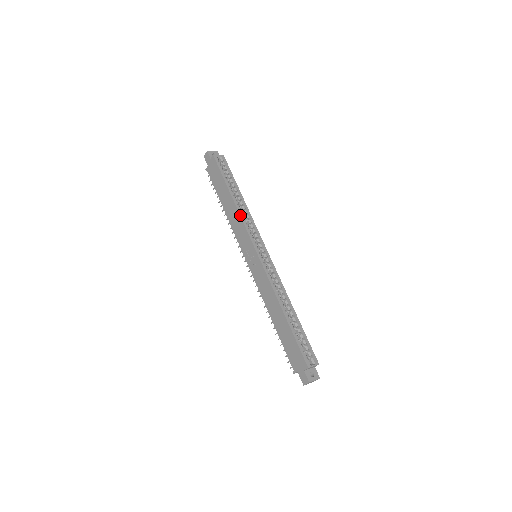
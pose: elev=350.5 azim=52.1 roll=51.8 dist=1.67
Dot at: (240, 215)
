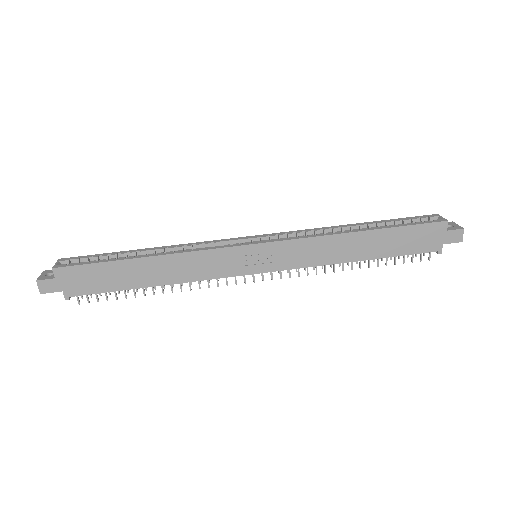
Dot at: (185, 252)
